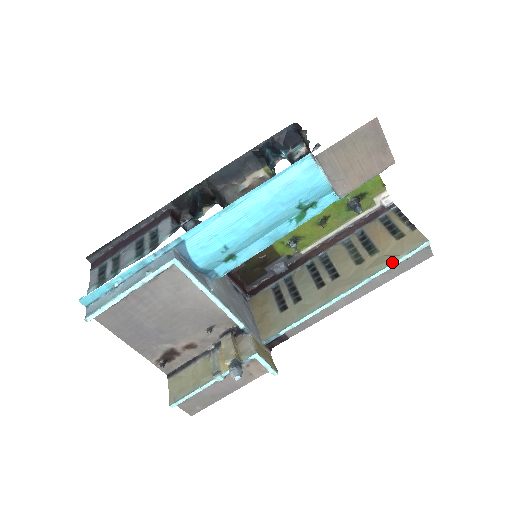
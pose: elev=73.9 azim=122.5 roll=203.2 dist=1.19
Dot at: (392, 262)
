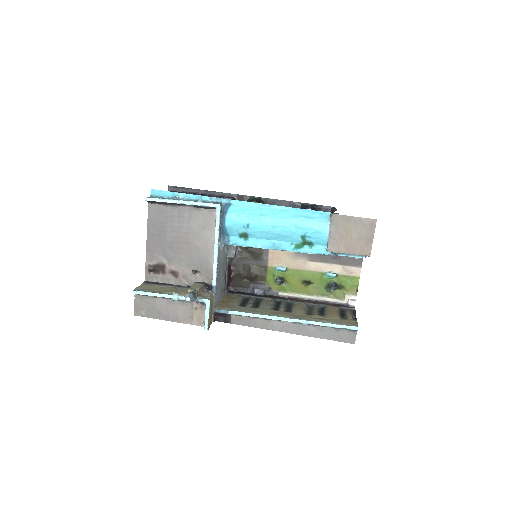
Dot at: (328, 322)
